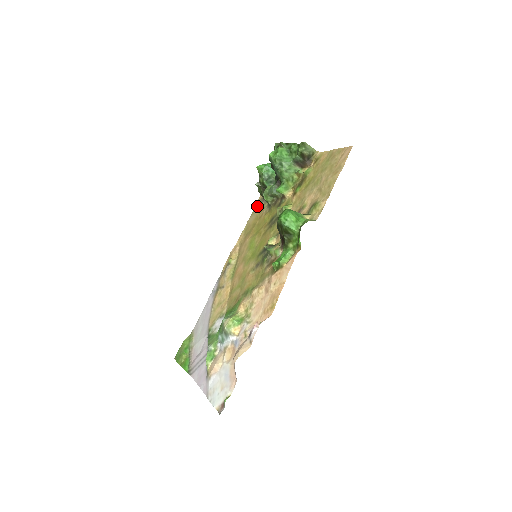
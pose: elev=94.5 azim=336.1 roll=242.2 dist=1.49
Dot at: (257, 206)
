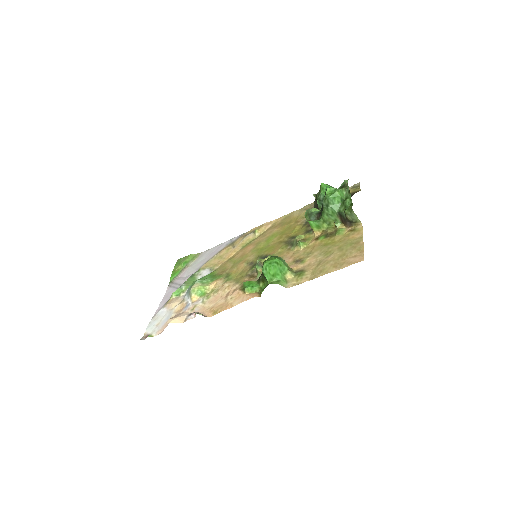
Dot at: (308, 207)
